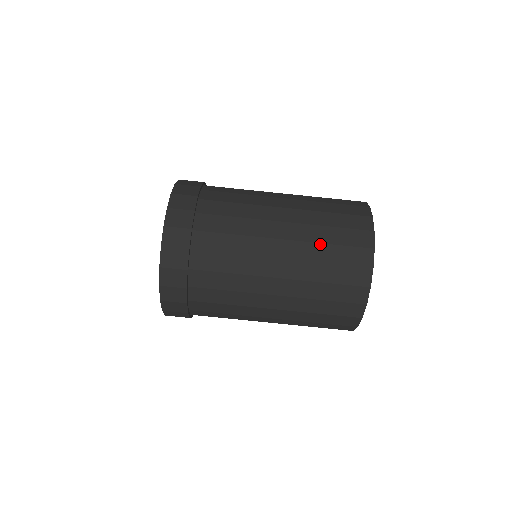
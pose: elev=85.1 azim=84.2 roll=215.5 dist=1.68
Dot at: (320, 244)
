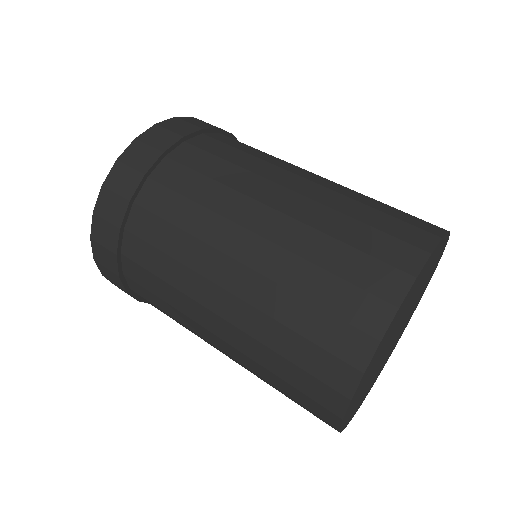
Dot at: occluded
